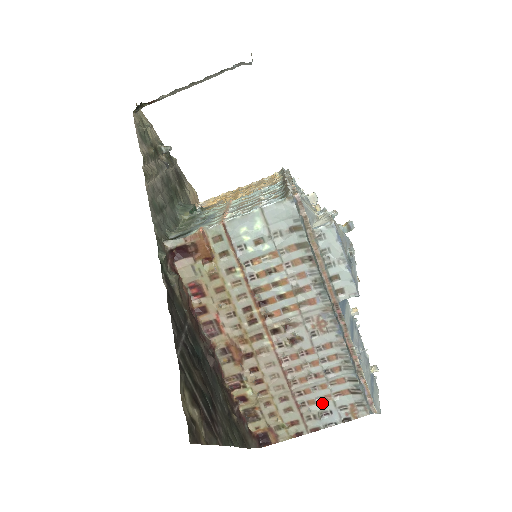
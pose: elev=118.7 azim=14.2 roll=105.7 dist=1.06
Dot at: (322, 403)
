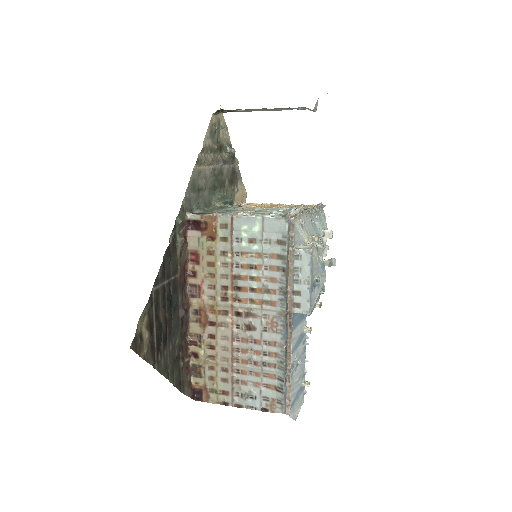
Dot at: (252, 387)
